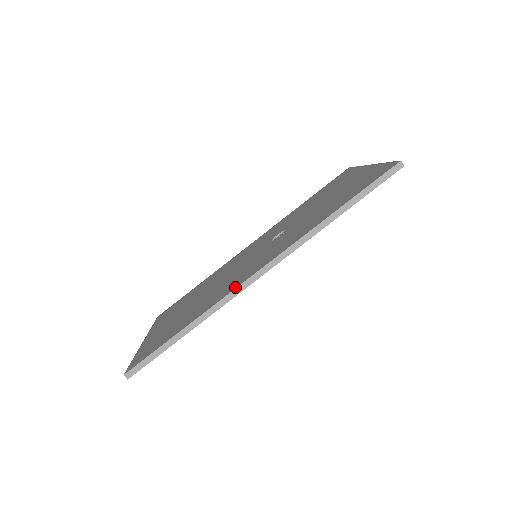
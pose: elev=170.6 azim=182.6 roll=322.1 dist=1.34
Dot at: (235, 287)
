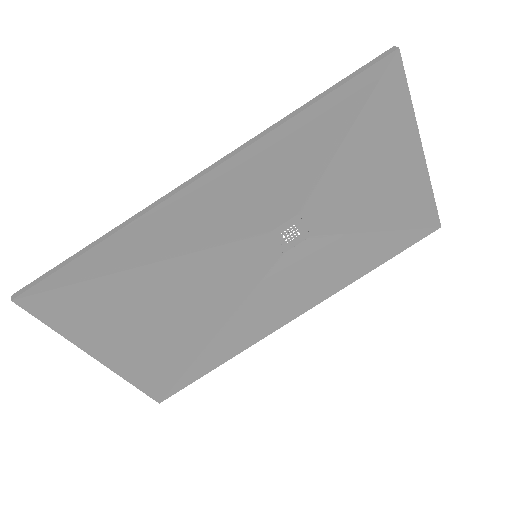
Dot at: (169, 198)
